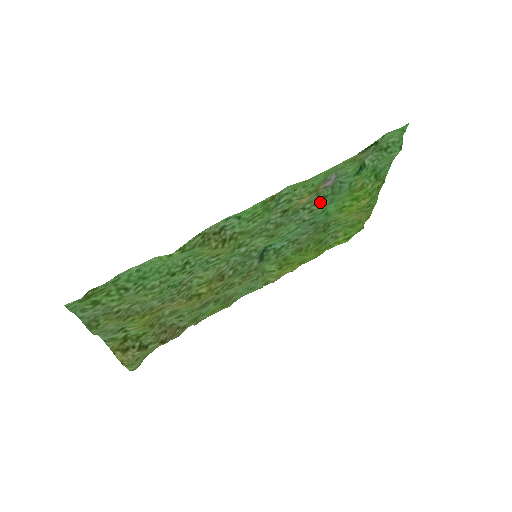
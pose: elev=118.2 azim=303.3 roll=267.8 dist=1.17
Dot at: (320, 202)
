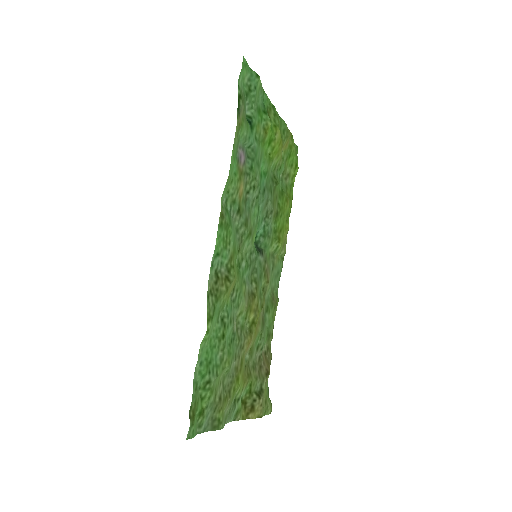
Dot at: (252, 175)
